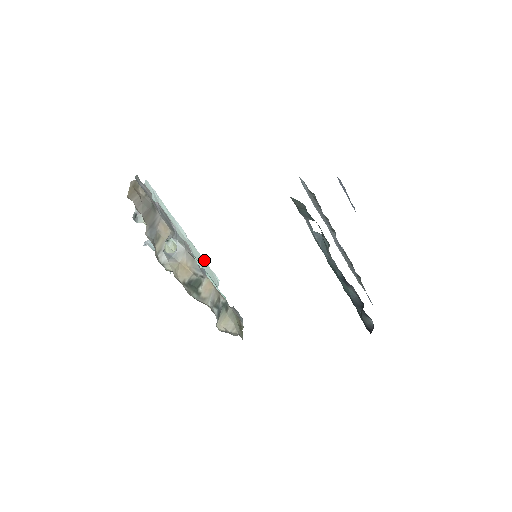
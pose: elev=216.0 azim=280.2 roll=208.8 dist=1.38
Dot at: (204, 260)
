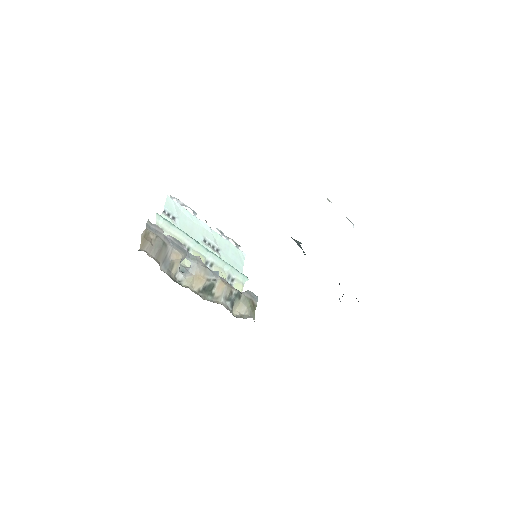
Dot at: (229, 243)
